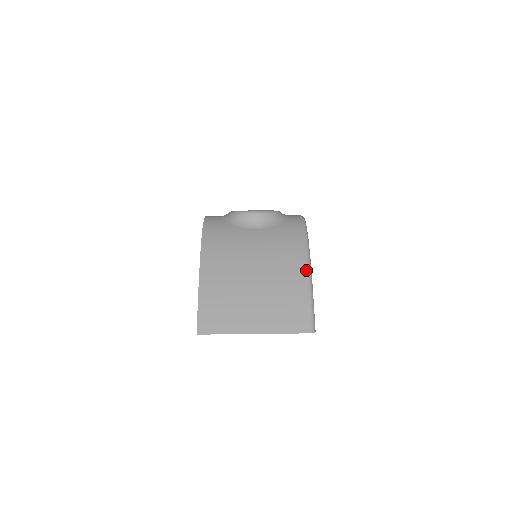
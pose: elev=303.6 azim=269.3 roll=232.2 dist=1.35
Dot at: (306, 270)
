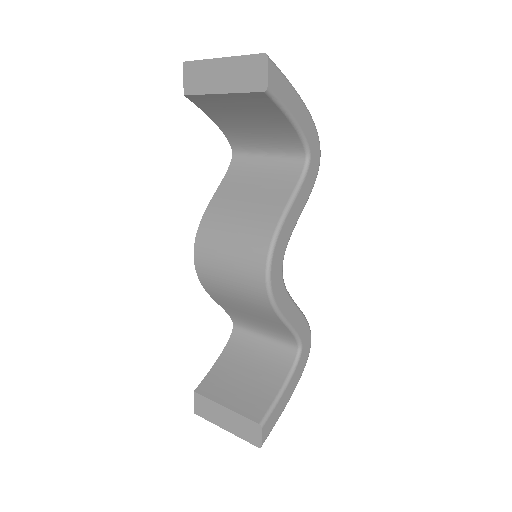
Dot at: occluded
